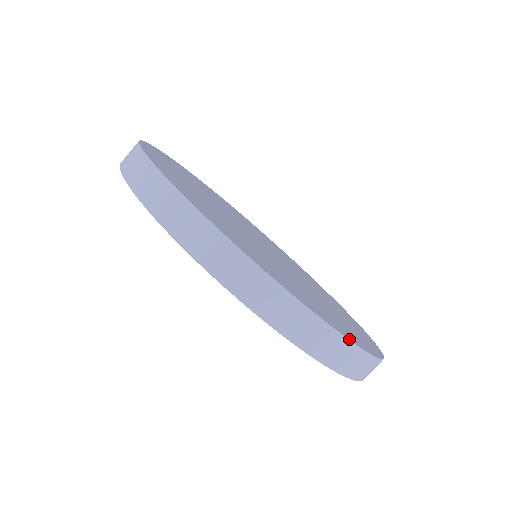
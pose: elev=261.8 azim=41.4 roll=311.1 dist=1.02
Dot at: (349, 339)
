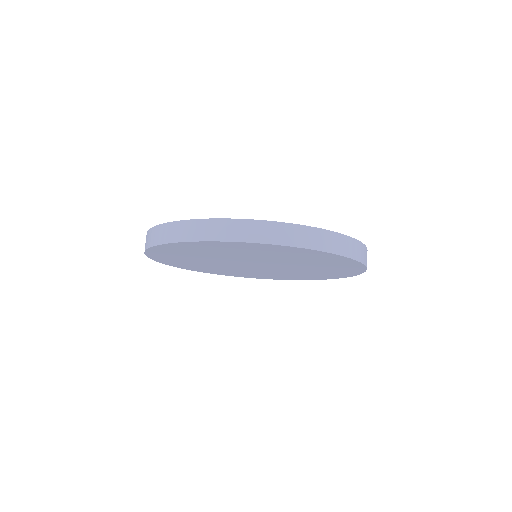
Dot at: (313, 227)
